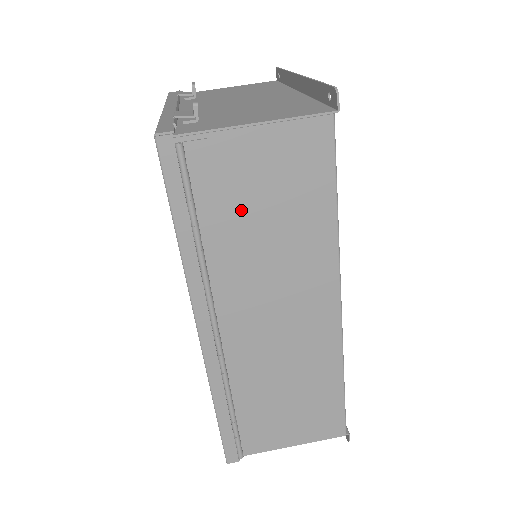
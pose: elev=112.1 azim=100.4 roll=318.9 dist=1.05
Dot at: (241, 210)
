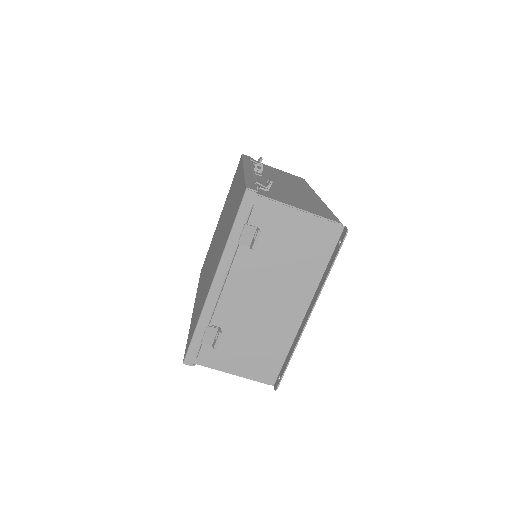
Dot at: occluded
